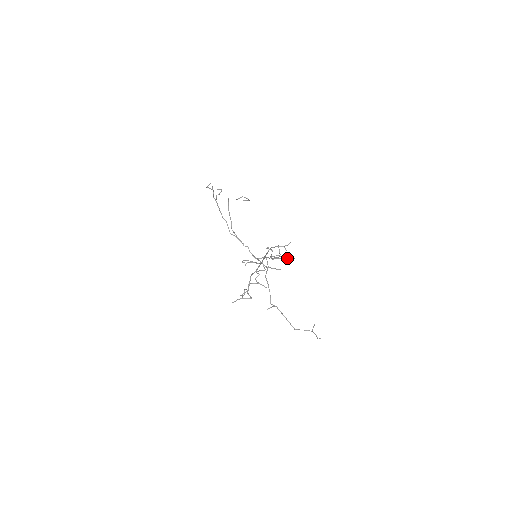
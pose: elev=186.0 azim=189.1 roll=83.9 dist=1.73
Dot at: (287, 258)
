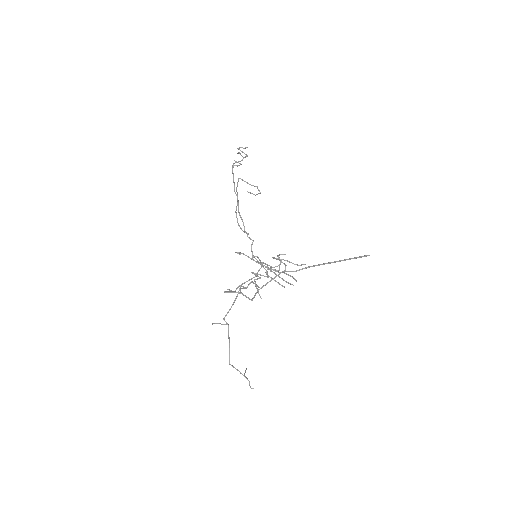
Dot at: occluded
